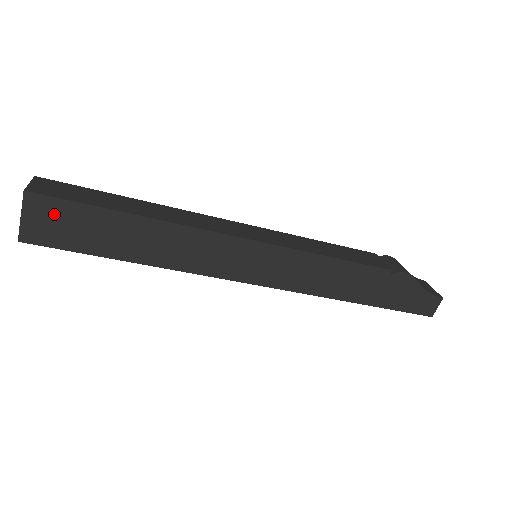
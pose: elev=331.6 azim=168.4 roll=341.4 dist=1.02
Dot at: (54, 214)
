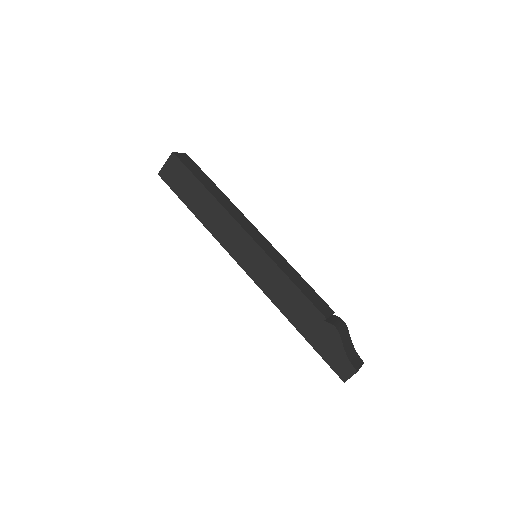
Dot at: (177, 169)
